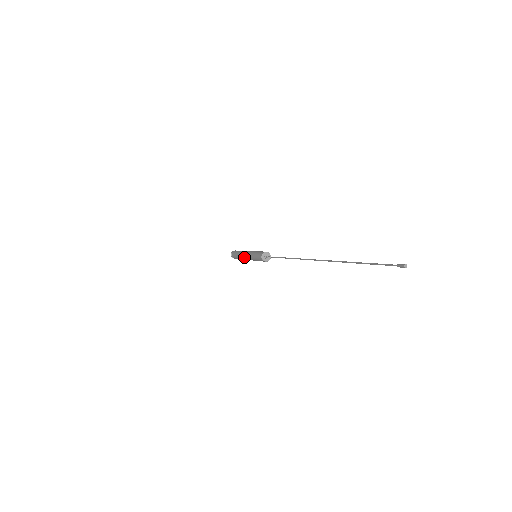
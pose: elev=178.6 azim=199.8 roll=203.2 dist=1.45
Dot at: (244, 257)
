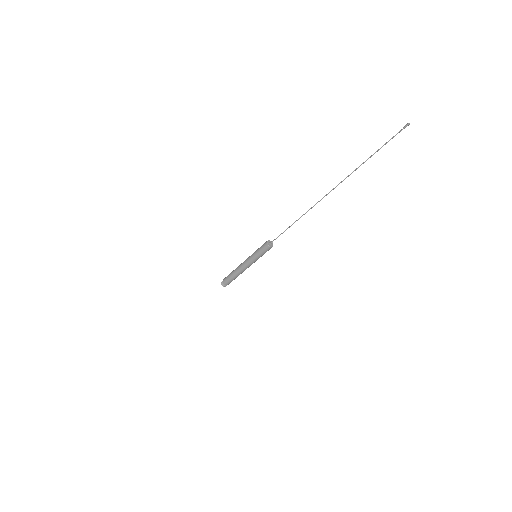
Dot at: (242, 263)
